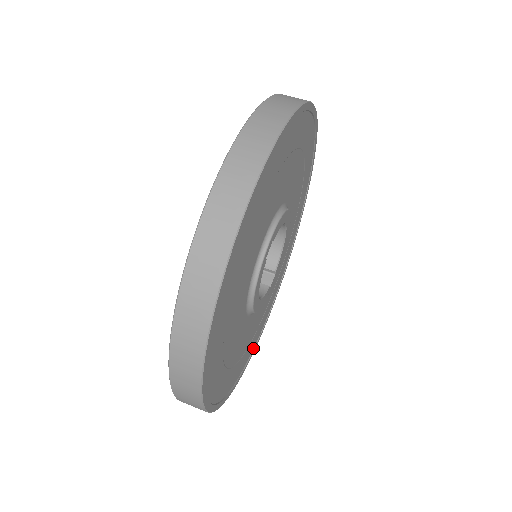
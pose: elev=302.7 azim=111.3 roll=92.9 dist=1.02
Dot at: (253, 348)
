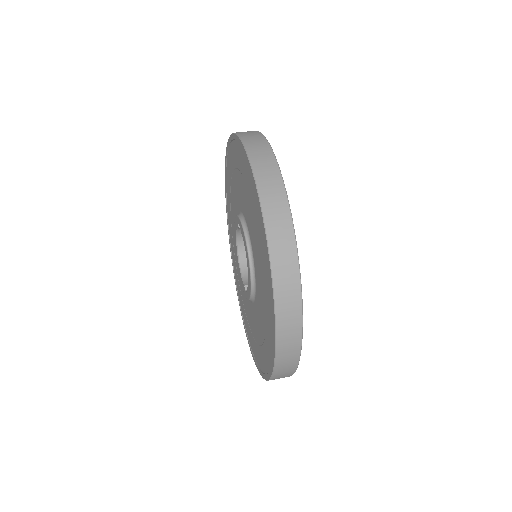
Dot at: occluded
